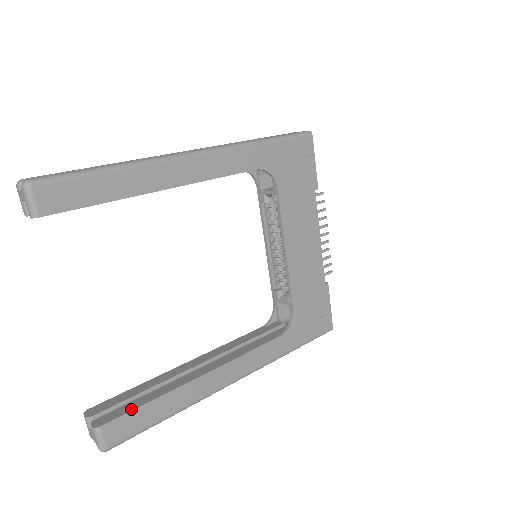
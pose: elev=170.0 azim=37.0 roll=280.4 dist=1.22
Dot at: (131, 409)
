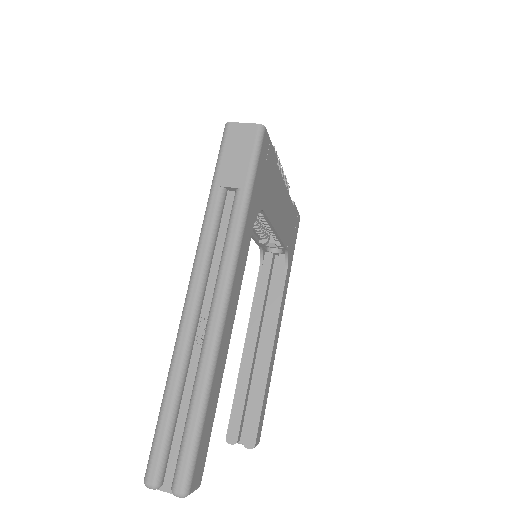
Dot at: (258, 419)
